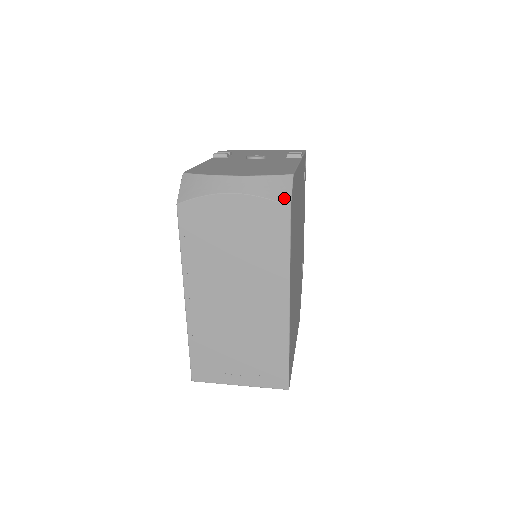
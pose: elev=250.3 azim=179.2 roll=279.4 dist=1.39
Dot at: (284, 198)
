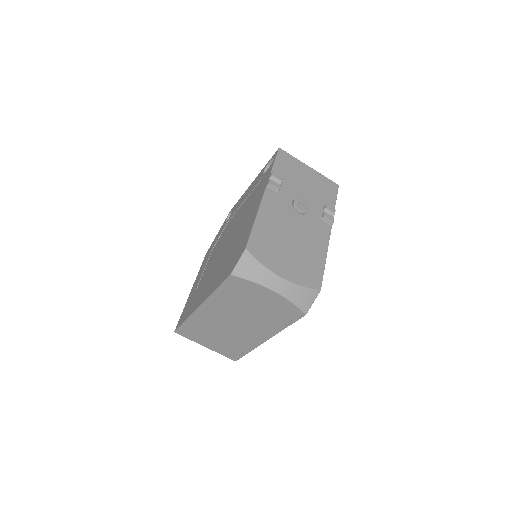
Dot at: (306, 307)
